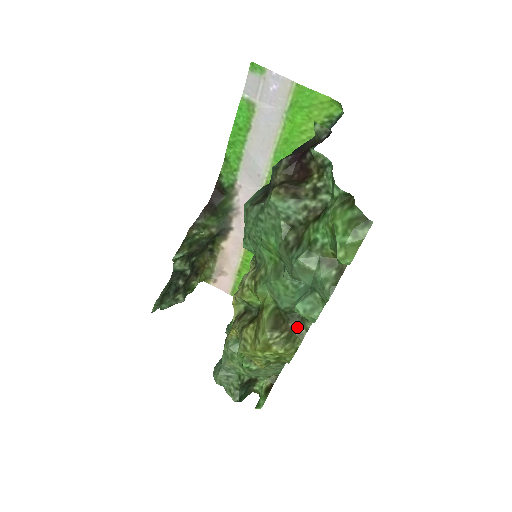
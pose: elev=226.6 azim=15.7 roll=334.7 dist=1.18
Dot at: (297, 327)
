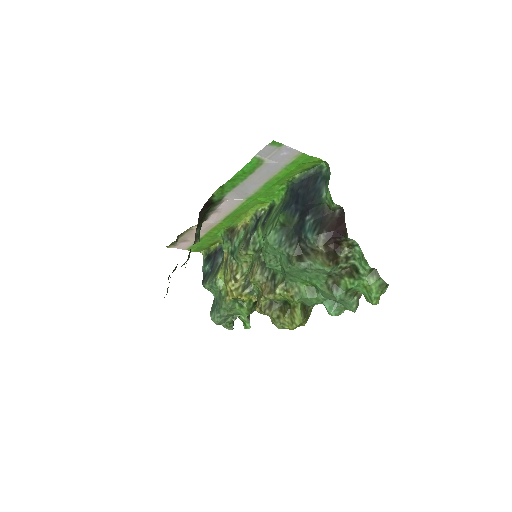
Dot at: (309, 307)
